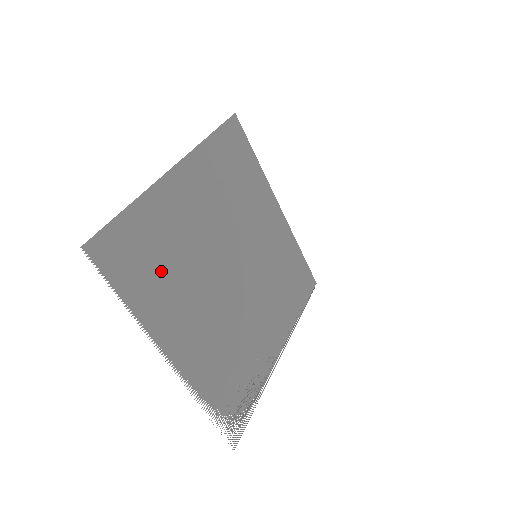
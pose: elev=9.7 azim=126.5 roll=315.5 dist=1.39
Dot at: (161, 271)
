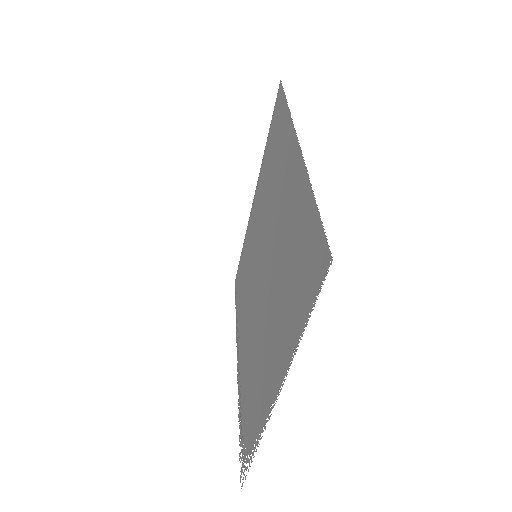
Dot at: (289, 286)
